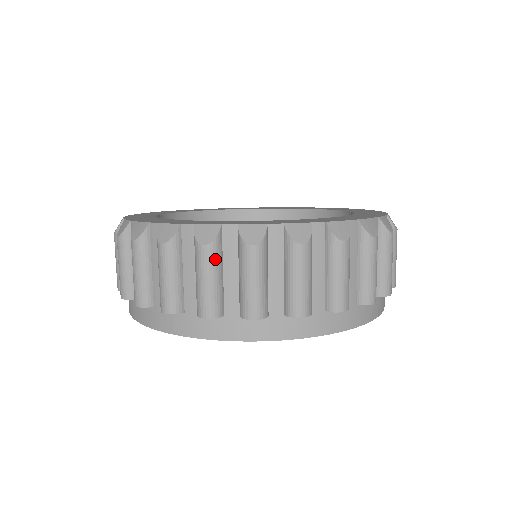
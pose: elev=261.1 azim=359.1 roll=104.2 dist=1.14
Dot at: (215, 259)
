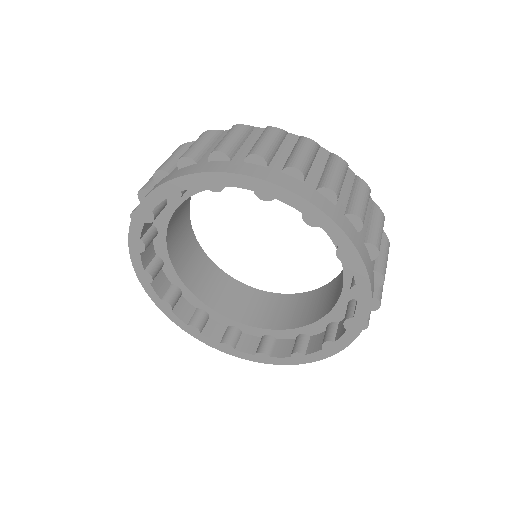
Dot at: (183, 149)
